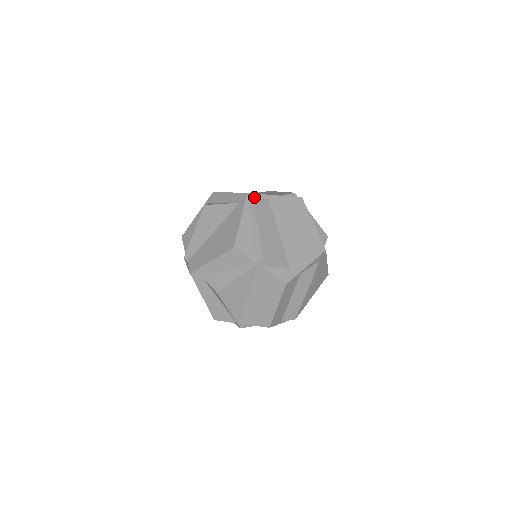
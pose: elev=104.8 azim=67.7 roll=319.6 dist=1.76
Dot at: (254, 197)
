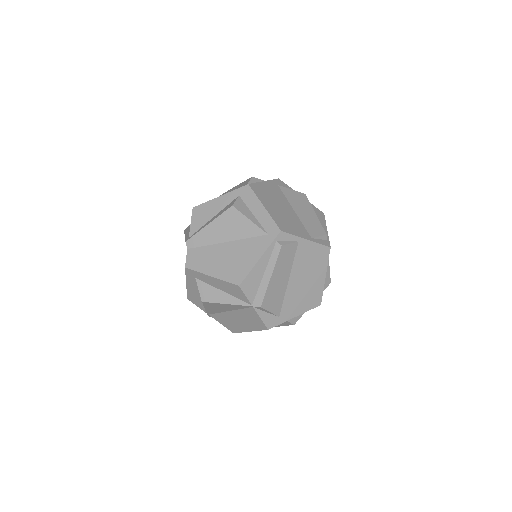
Dot at: (285, 237)
